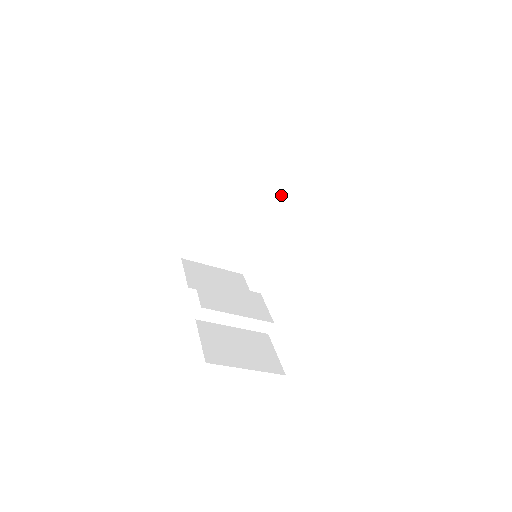
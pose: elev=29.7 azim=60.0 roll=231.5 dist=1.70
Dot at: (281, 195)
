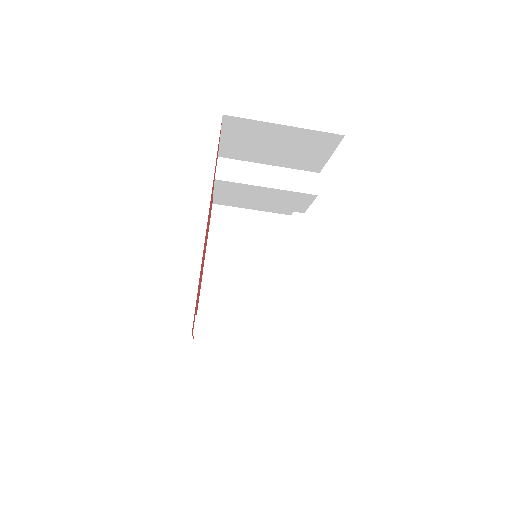
Dot at: (286, 239)
